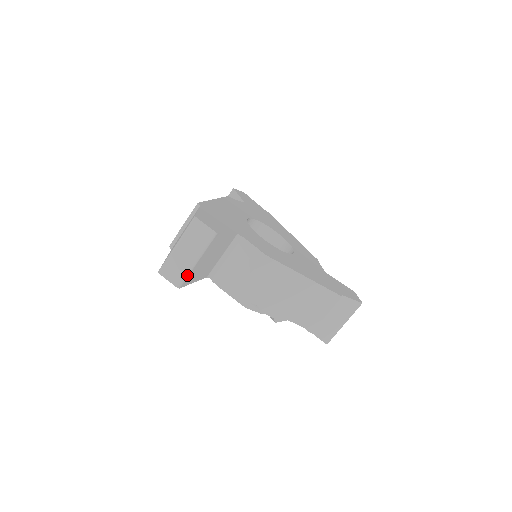
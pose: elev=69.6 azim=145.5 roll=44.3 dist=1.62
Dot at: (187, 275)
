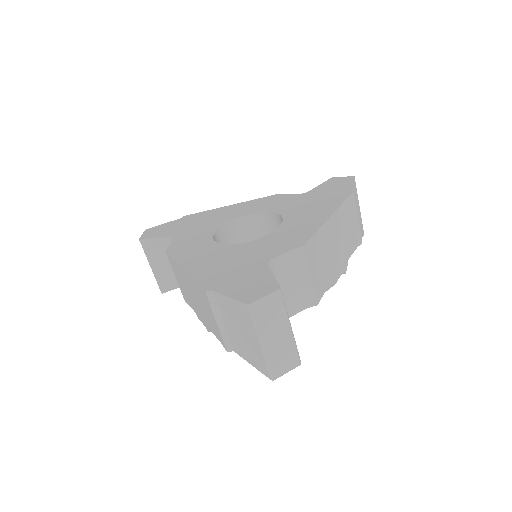
Dot at: (296, 347)
